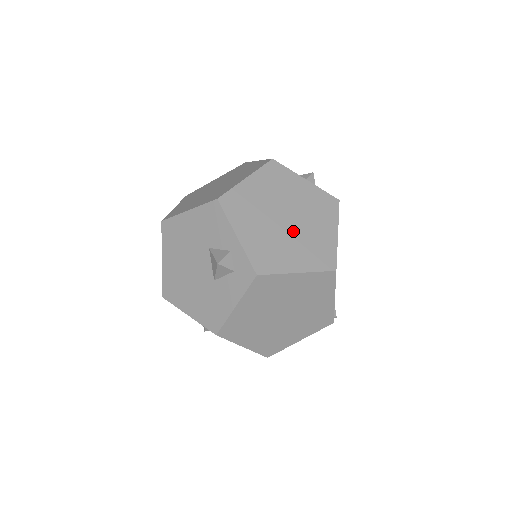
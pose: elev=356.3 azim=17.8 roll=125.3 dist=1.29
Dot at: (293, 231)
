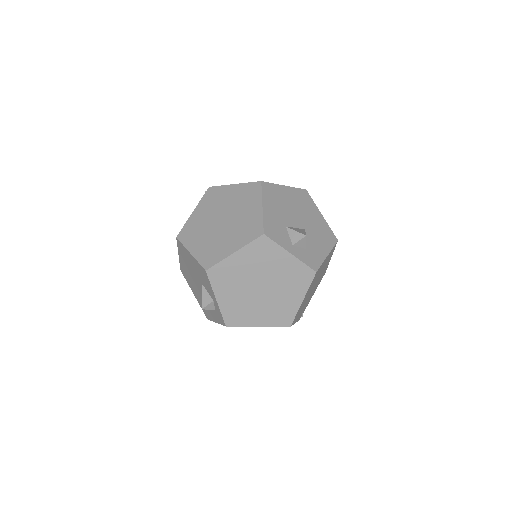
Dot at: (264, 297)
